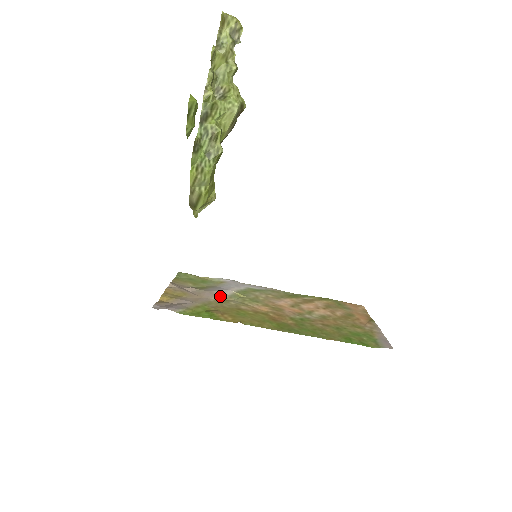
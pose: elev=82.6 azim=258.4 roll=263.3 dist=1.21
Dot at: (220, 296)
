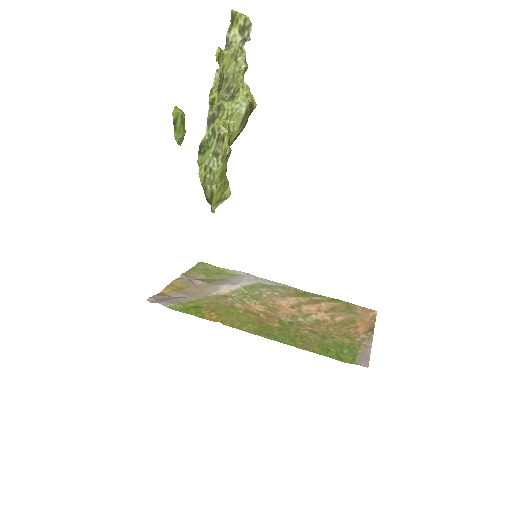
Dot at: (222, 291)
